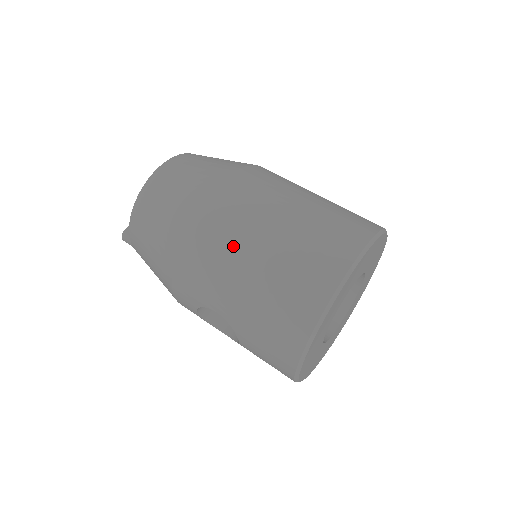
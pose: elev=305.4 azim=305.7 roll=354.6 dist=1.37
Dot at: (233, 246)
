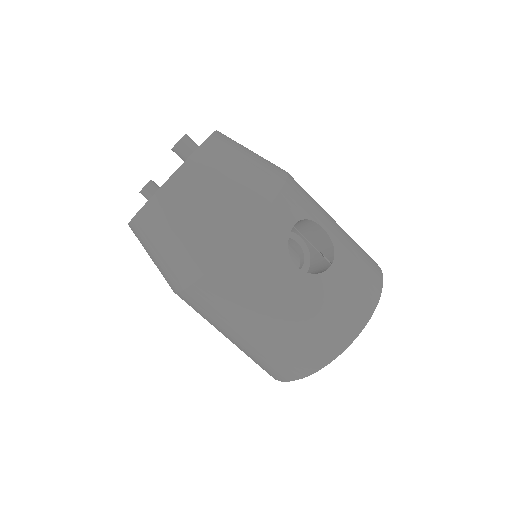
Dot at: occluded
